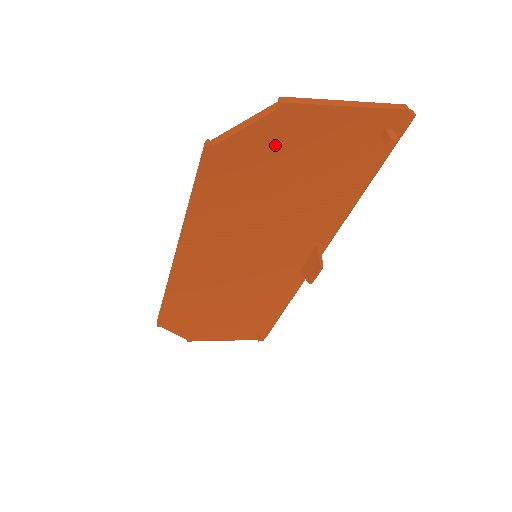
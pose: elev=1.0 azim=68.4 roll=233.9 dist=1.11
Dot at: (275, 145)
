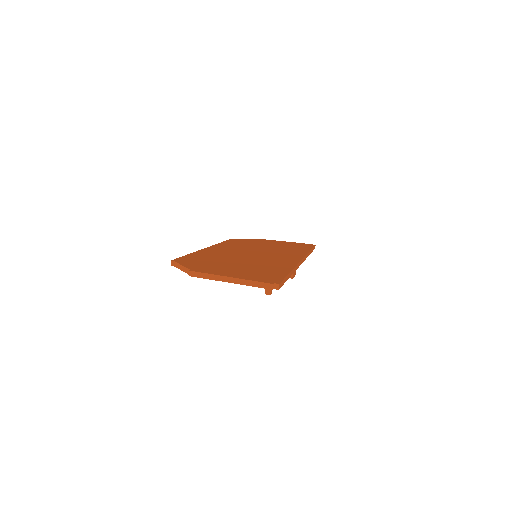
Dot at: occluded
